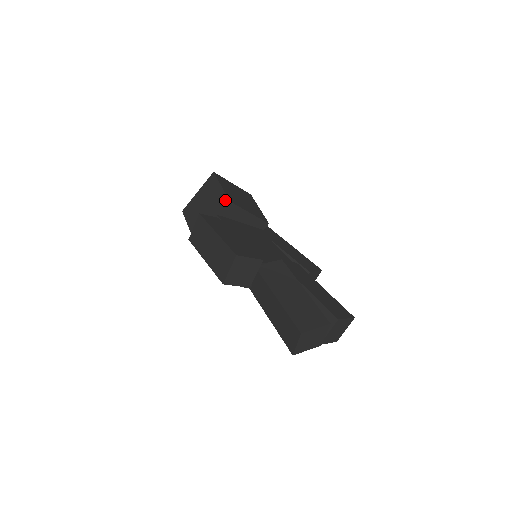
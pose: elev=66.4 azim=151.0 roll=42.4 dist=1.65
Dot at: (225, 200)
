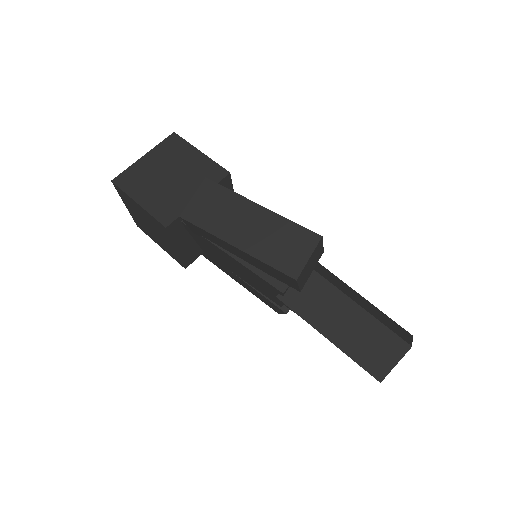
Dot at: (219, 170)
